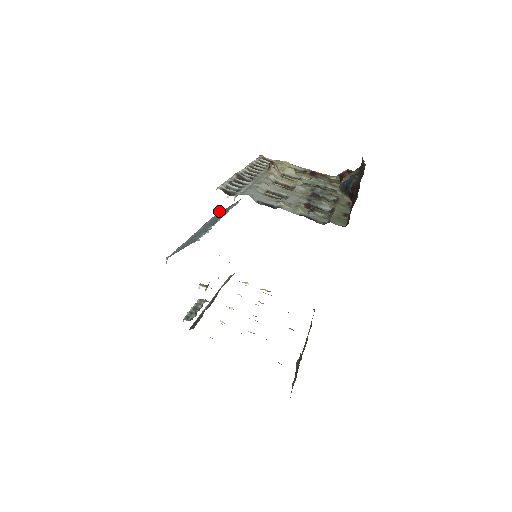
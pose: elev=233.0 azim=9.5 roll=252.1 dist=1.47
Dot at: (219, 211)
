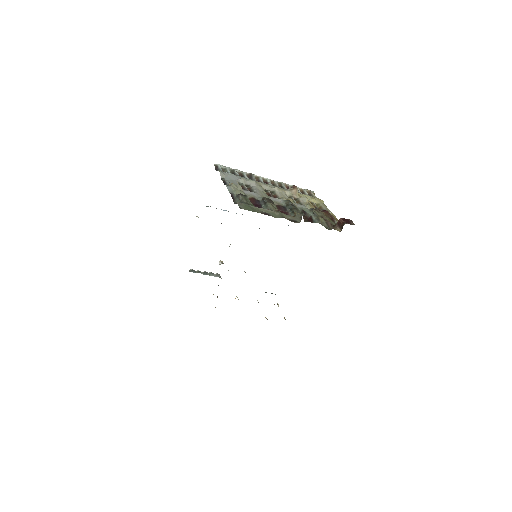
Dot at: occluded
